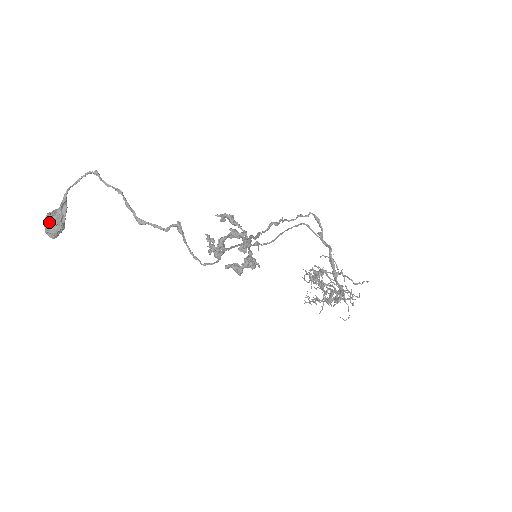
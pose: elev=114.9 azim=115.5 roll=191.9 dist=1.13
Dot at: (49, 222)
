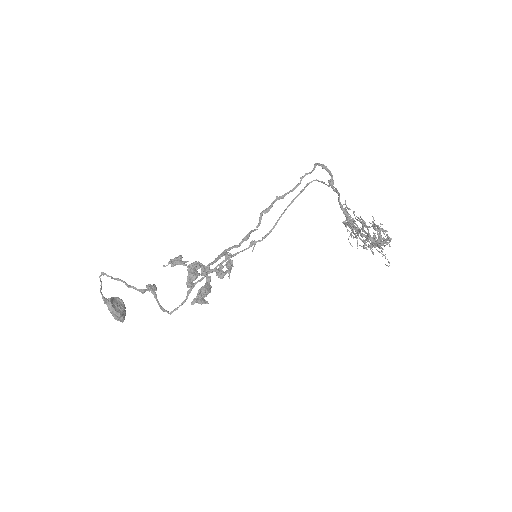
Dot at: (112, 314)
